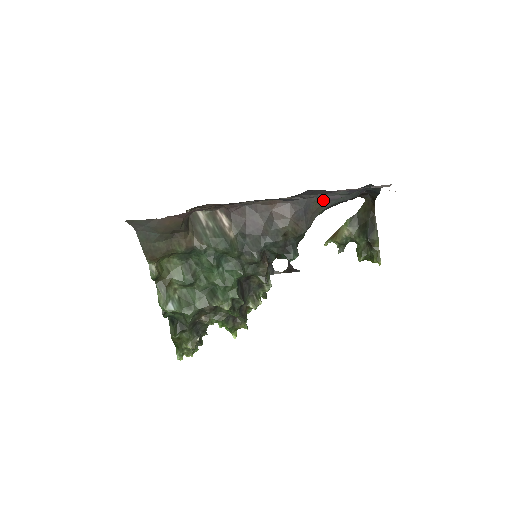
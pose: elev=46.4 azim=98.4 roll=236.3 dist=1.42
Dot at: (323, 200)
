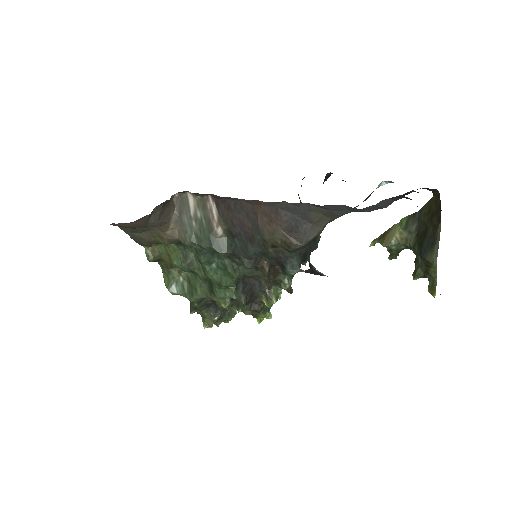
Dot at: (325, 209)
